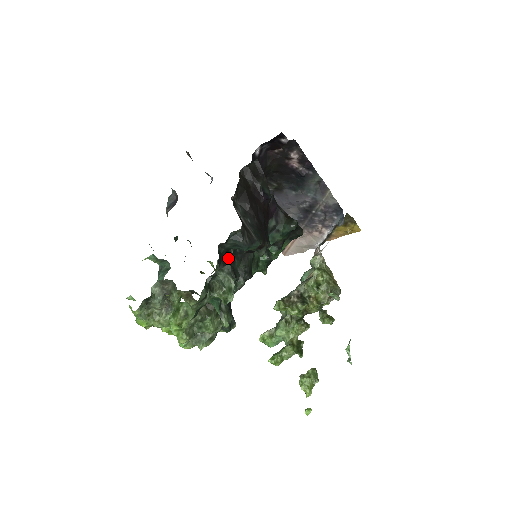
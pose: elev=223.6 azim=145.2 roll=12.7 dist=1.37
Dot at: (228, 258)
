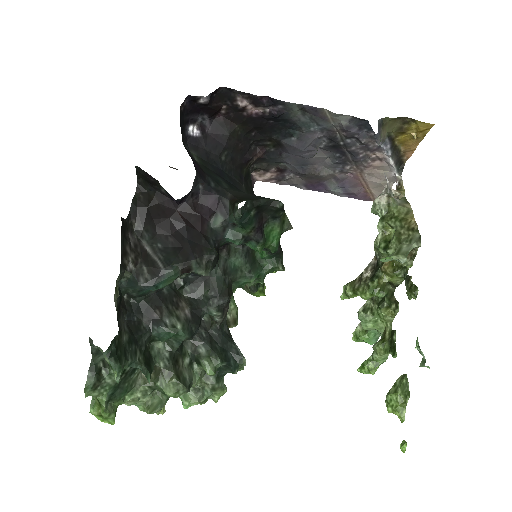
Dot at: (158, 302)
